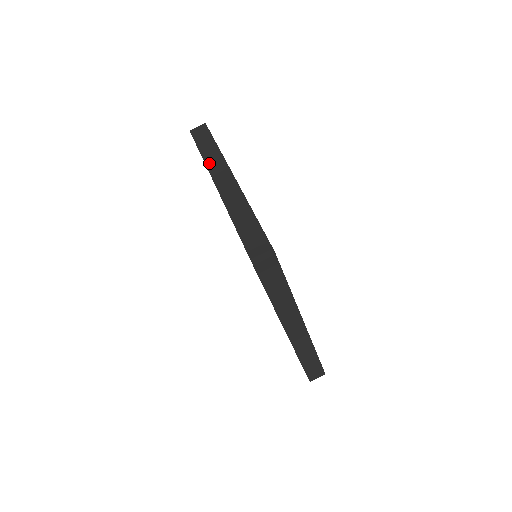
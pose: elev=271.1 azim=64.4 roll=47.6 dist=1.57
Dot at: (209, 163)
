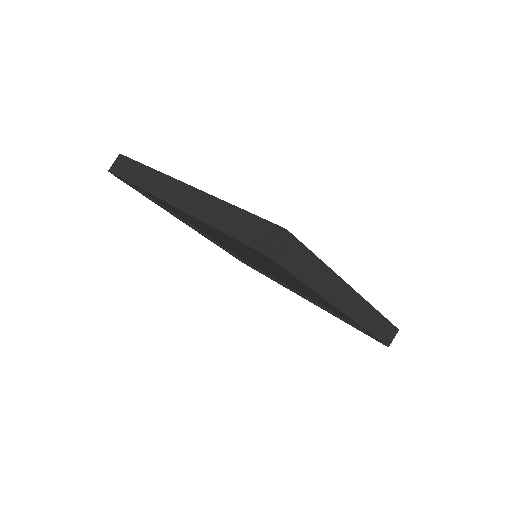
Dot at: (150, 188)
